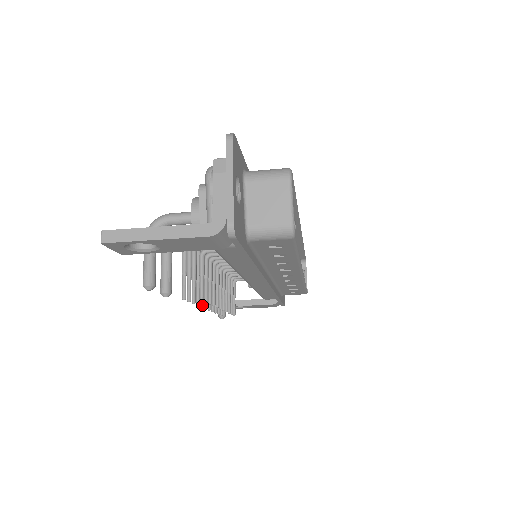
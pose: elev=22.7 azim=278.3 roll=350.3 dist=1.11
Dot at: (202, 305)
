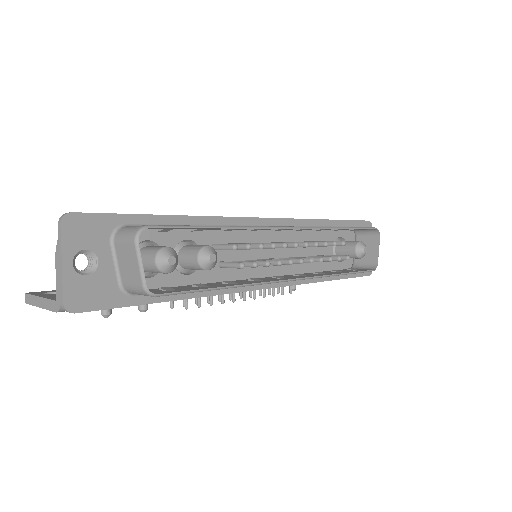
Dot at: (219, 300)
